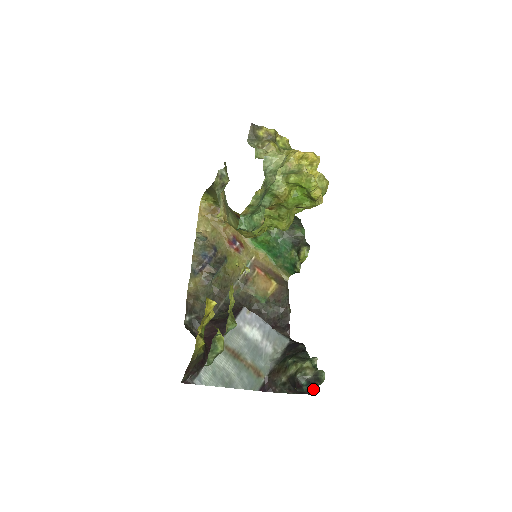
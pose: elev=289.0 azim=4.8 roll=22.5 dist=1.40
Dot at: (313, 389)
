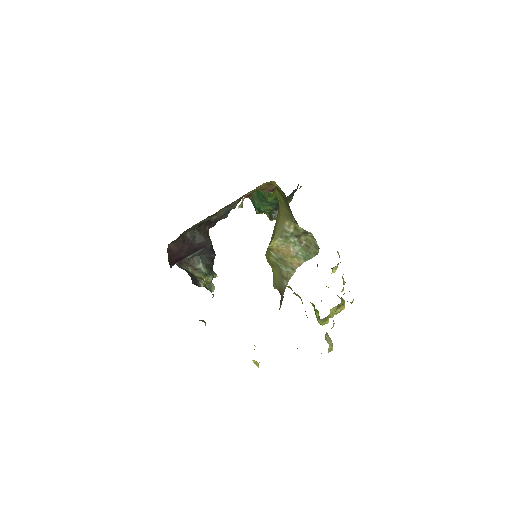
Dot at: occluded
